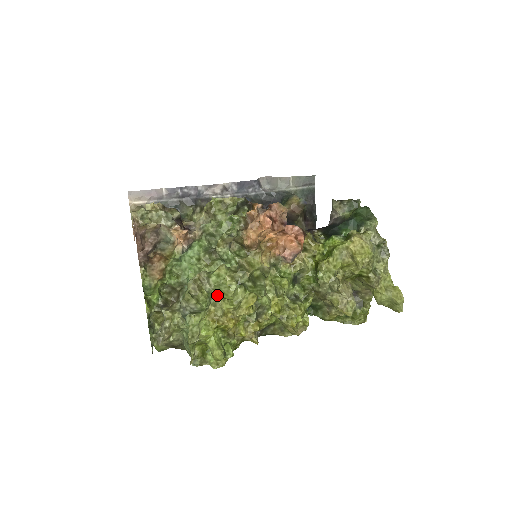
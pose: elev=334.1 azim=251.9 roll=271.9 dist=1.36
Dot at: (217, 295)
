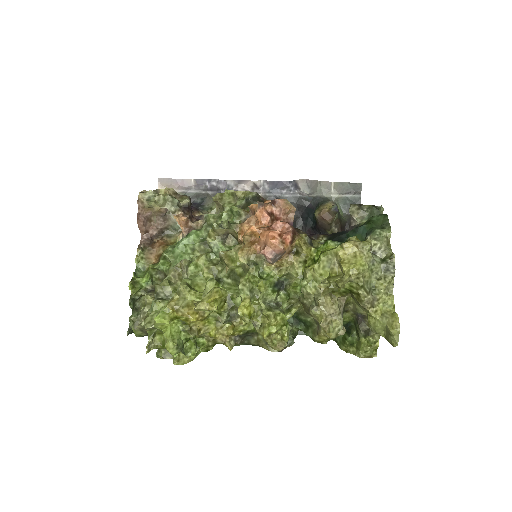
Dot at: (184, 284)
